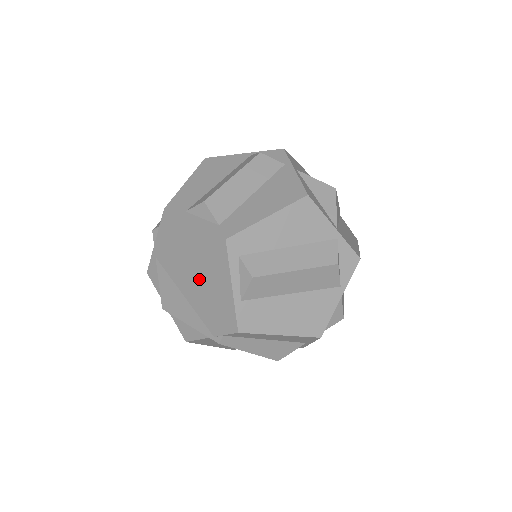
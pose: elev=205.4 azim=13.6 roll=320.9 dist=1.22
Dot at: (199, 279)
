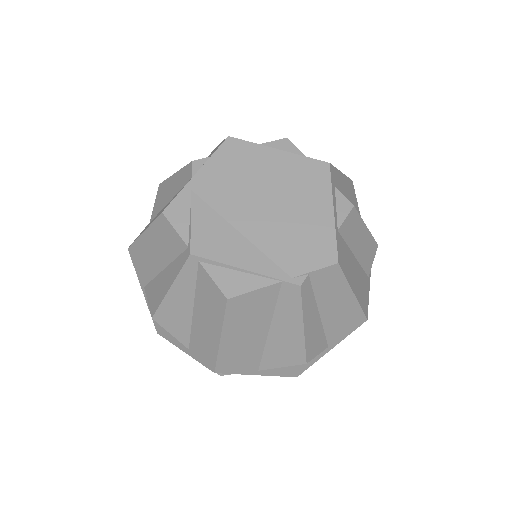
Dot at: (277, 208)
